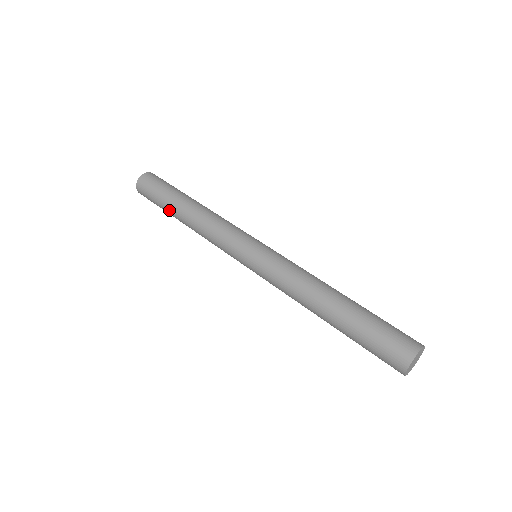
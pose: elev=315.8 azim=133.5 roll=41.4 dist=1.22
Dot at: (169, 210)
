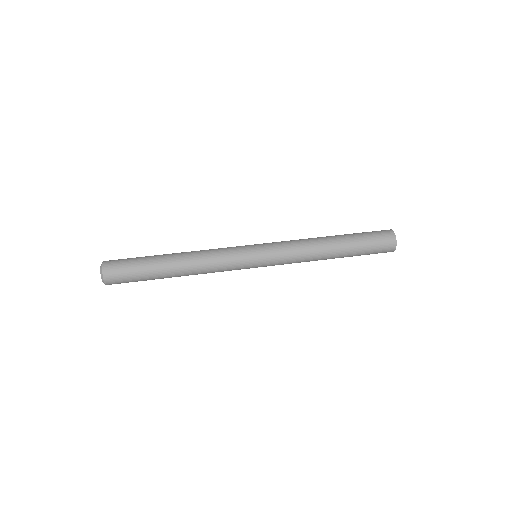
Dot at: (157, 273)
